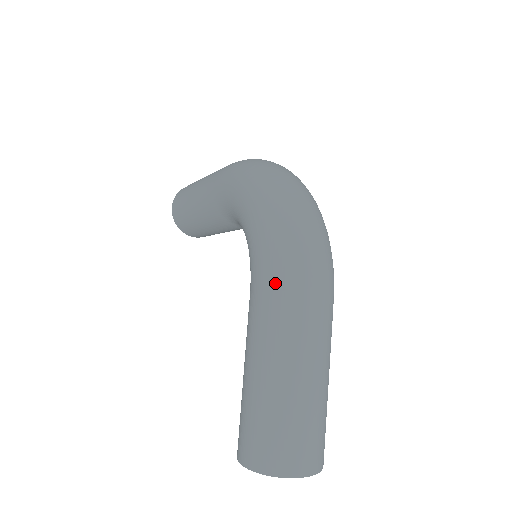
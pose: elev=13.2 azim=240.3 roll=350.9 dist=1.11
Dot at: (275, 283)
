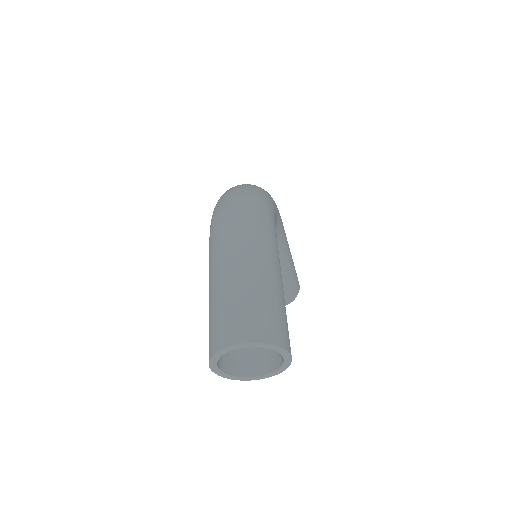
Dot at: (211, 231)
